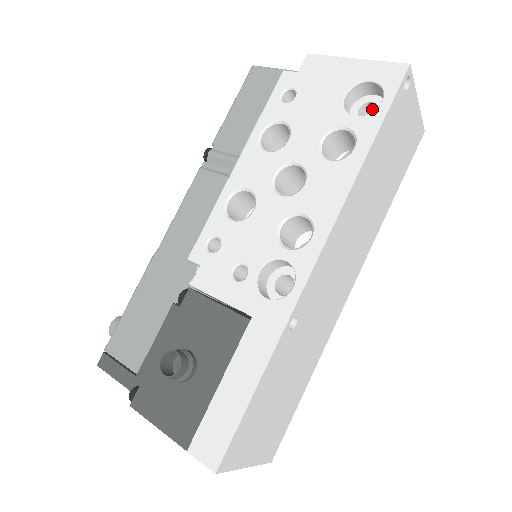
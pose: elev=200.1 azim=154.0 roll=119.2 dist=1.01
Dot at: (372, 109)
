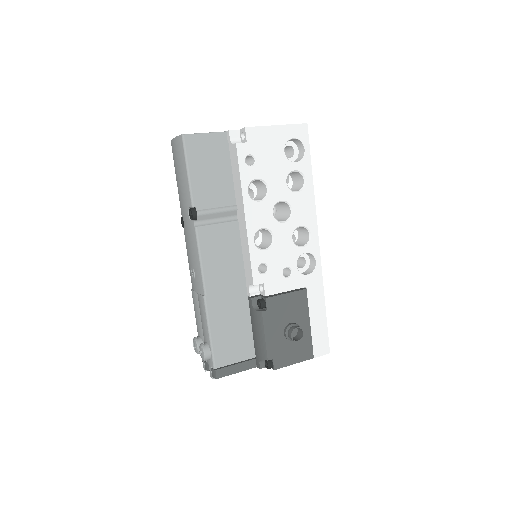
Dot at: occluded
